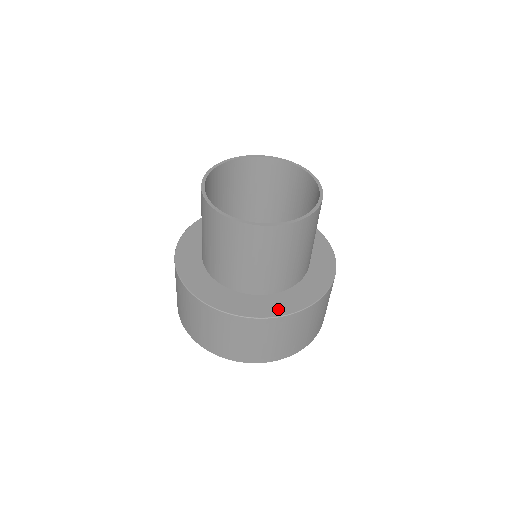
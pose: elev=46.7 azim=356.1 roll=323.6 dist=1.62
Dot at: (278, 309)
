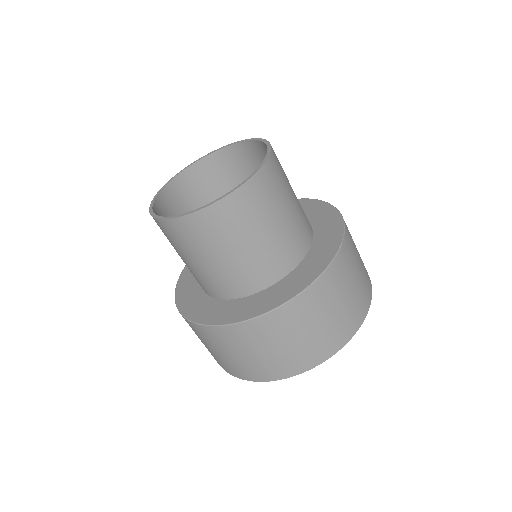
Dot at: (206, 316)
